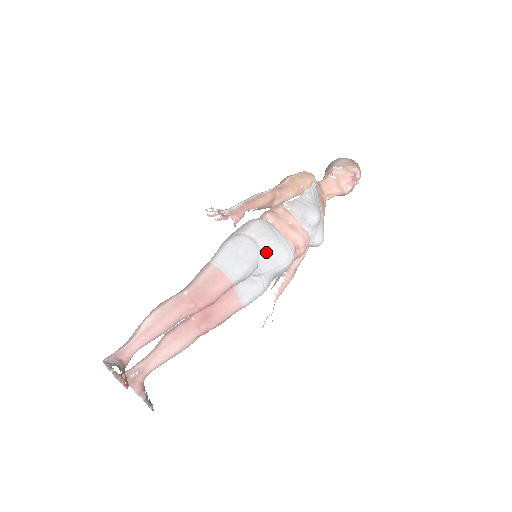
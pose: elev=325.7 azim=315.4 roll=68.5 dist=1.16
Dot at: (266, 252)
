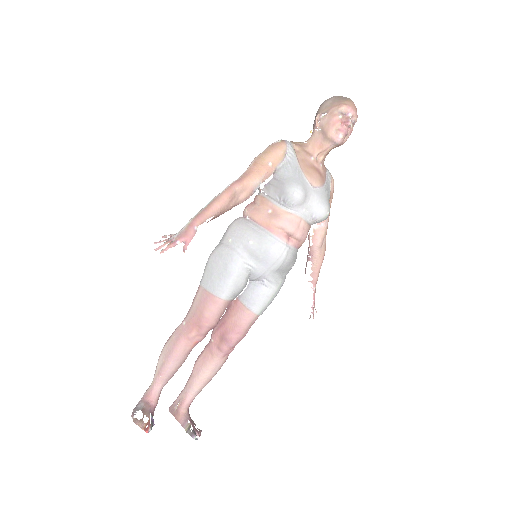
Dot at: (250, 255)
